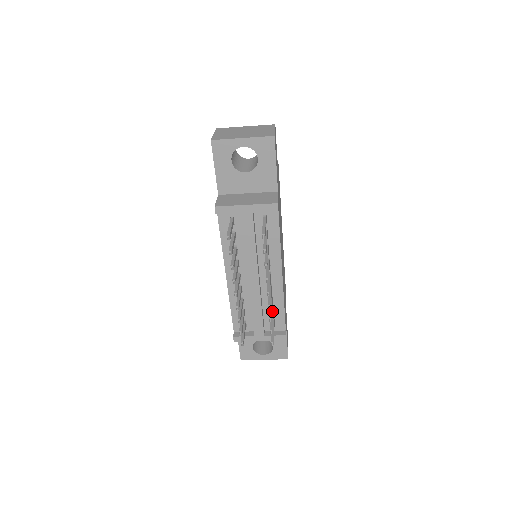
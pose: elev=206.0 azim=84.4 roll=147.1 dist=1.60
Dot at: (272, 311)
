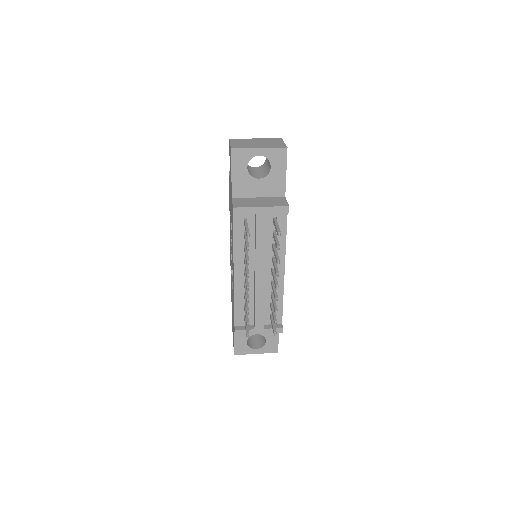
Dot at: (272, 305)
